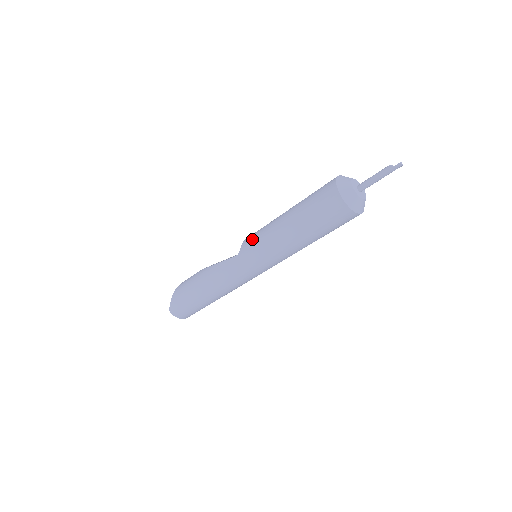
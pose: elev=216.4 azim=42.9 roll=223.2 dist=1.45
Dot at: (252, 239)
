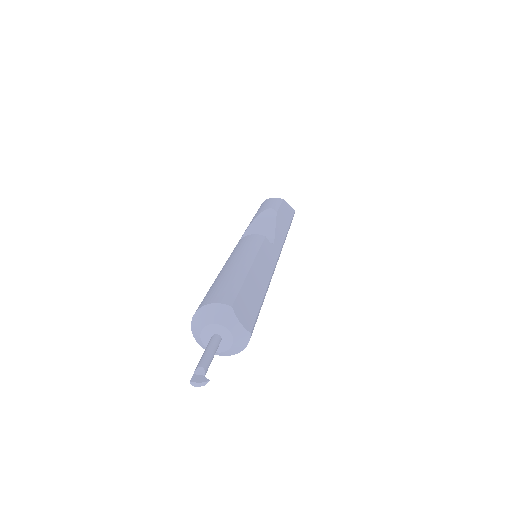
Dot at: (237, 245)
